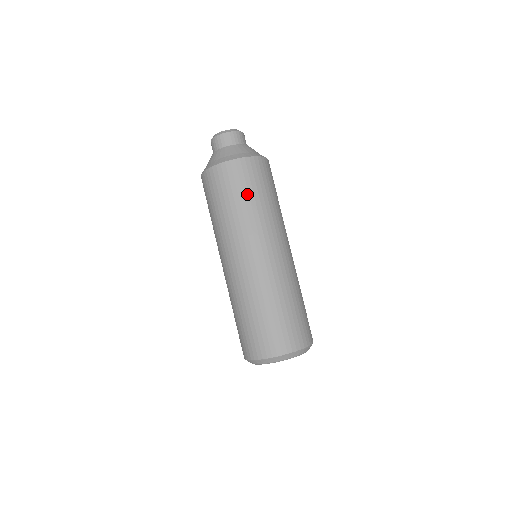
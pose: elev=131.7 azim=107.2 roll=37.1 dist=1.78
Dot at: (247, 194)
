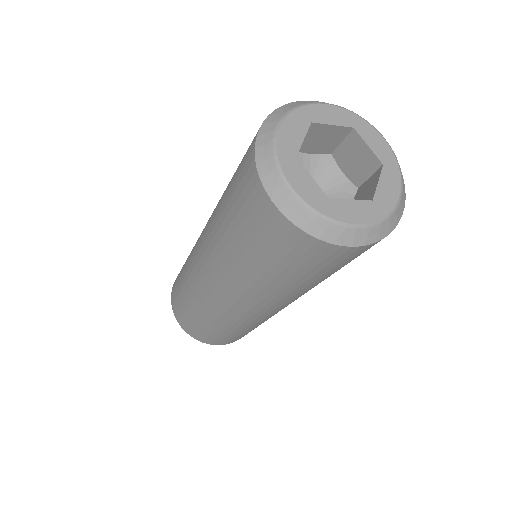
Dot at: occluded
